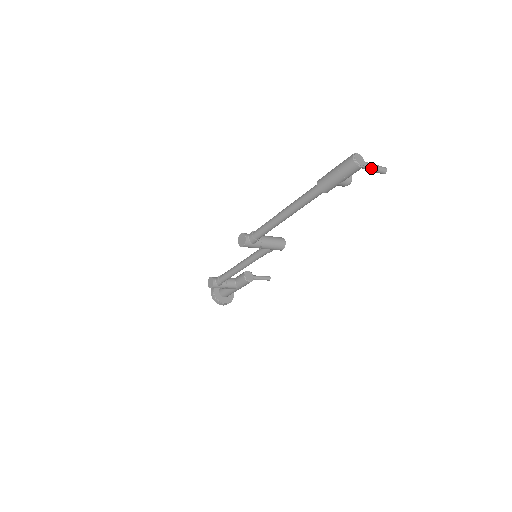
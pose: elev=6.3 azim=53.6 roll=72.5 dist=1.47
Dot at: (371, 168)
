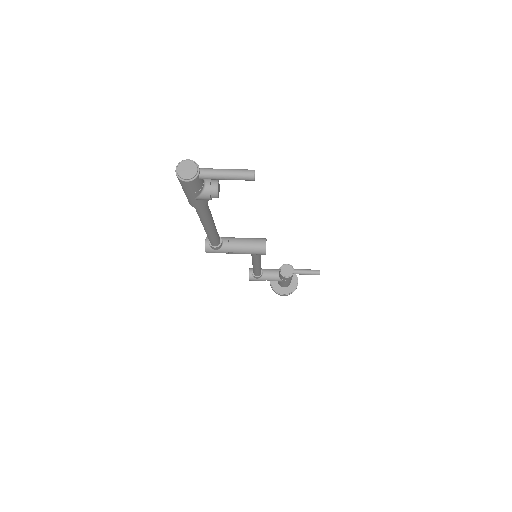
Dot at: (219, 177)
